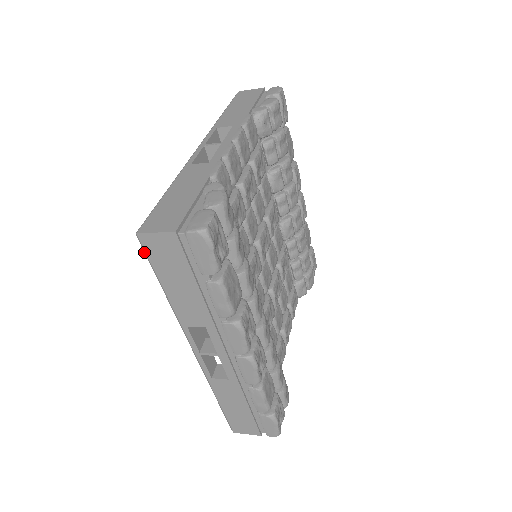
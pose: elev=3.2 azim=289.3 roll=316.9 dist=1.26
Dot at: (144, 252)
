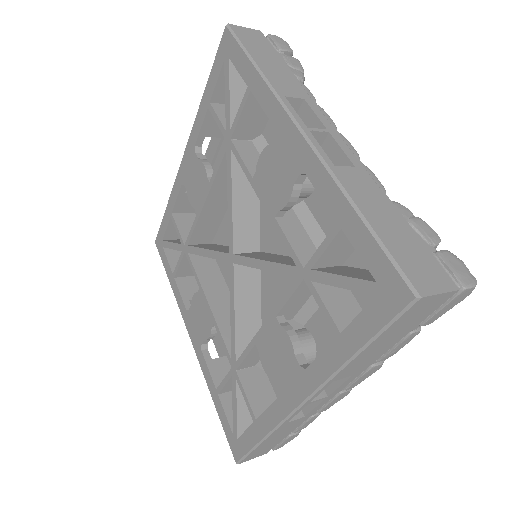
Dot at: (396, 316)
